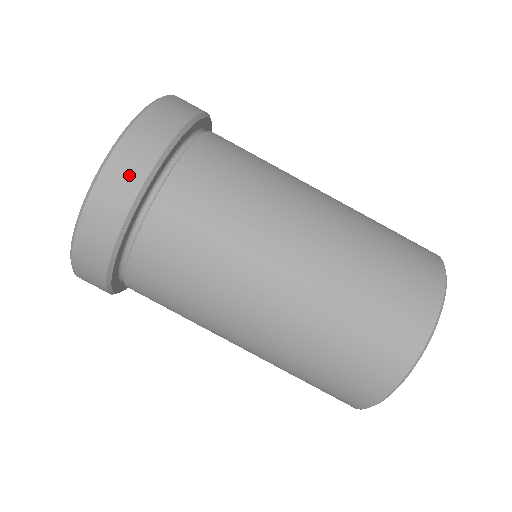
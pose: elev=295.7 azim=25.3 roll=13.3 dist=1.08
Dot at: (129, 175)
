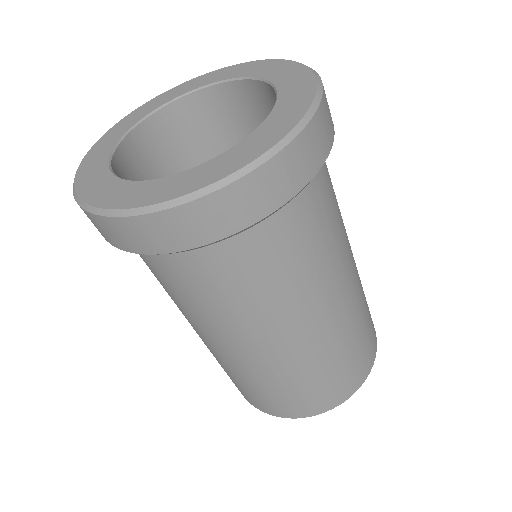
Dot at: (291, 178)
